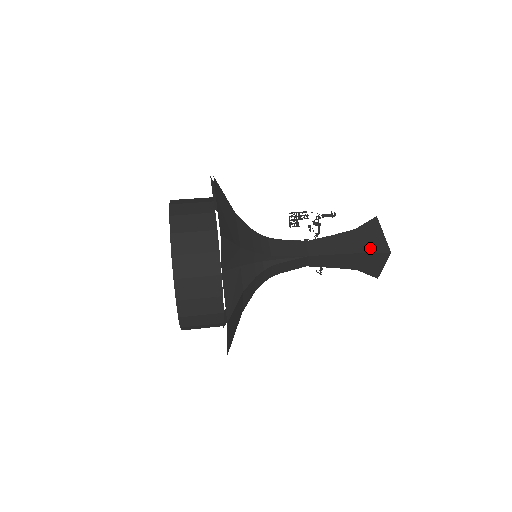
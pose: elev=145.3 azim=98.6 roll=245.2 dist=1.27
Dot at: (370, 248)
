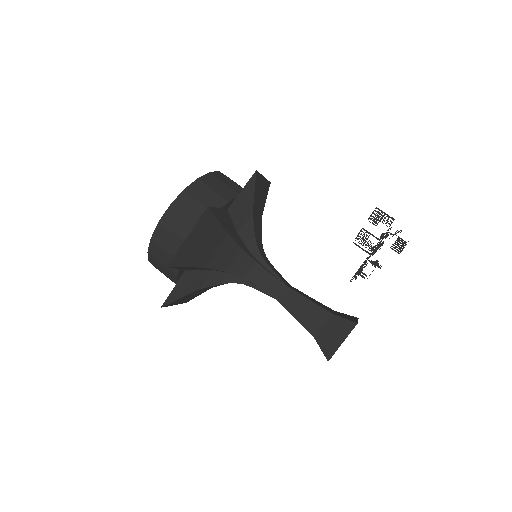
Dot at: (322, 341)
